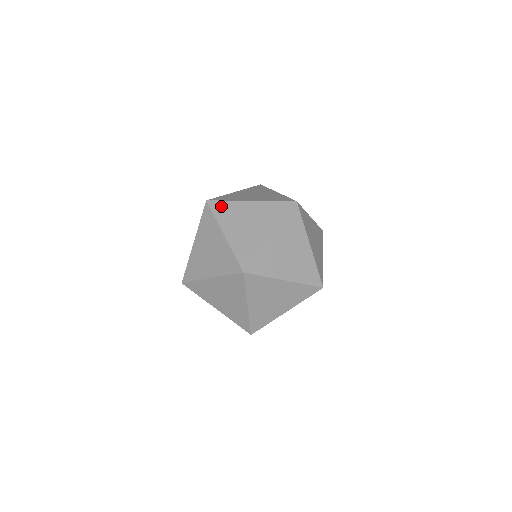
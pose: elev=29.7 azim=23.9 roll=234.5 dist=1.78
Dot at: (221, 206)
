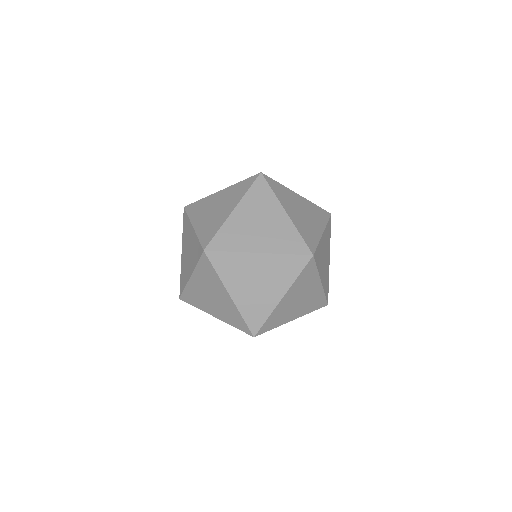
Dot at: (195, 206)
